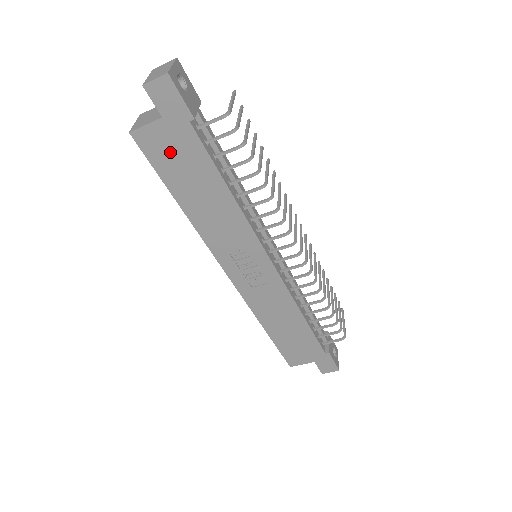
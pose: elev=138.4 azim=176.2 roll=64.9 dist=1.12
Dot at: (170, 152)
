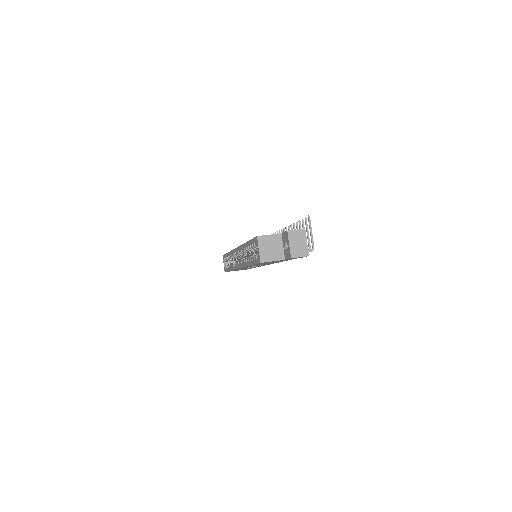
Dot at: occluded
